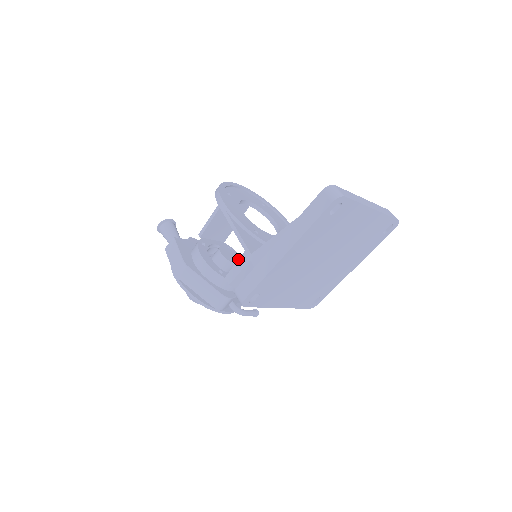
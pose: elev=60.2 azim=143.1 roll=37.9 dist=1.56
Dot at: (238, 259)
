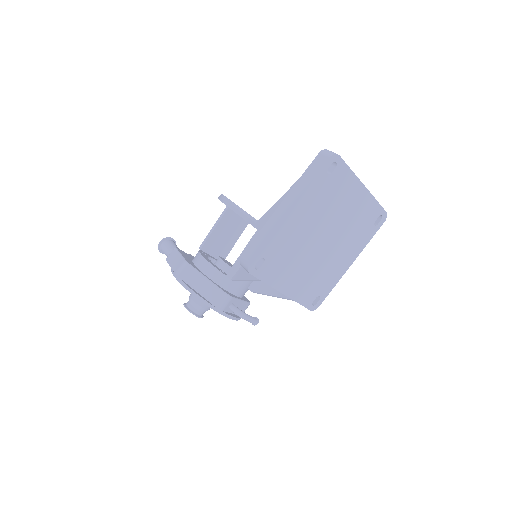
Dot at: occluded
